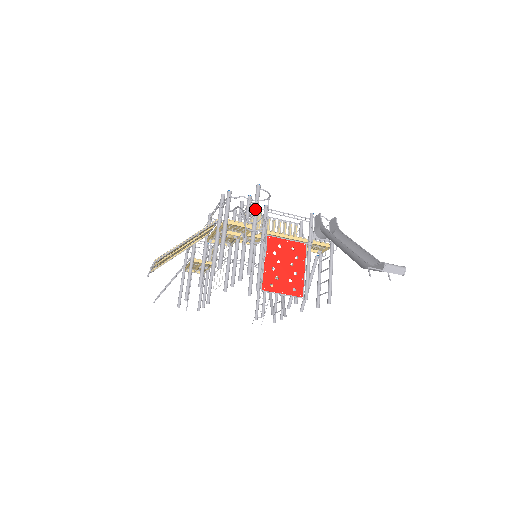
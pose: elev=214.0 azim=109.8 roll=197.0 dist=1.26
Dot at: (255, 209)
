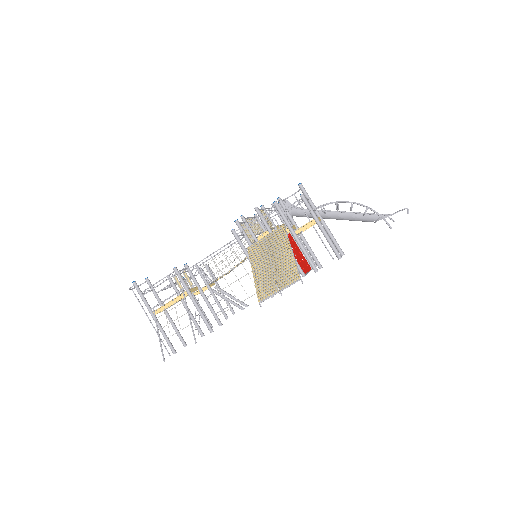
Dot at: (313, 204)
